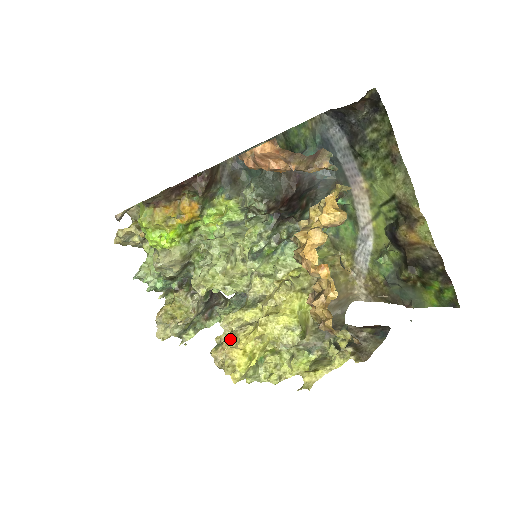
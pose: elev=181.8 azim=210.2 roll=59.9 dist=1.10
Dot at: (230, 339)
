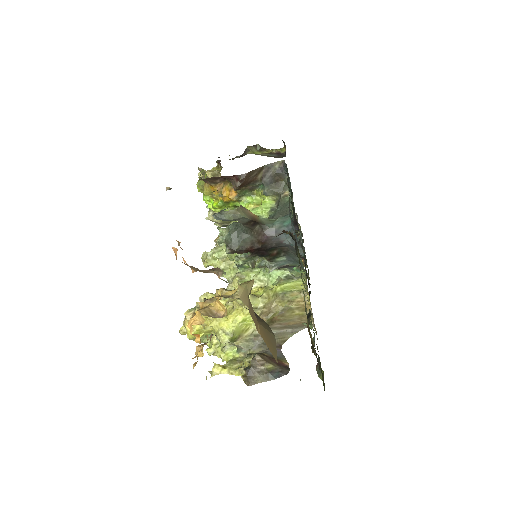
Dot at: occluded
